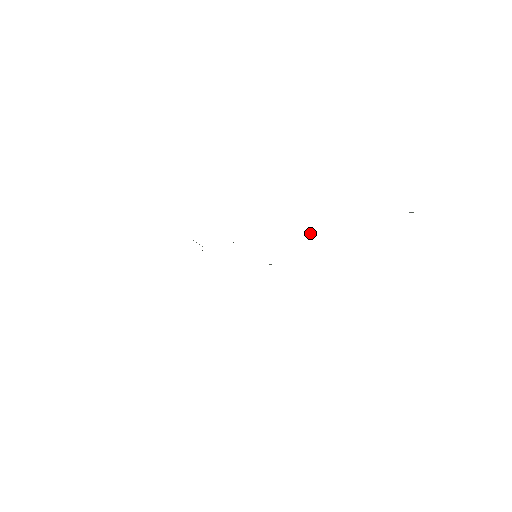
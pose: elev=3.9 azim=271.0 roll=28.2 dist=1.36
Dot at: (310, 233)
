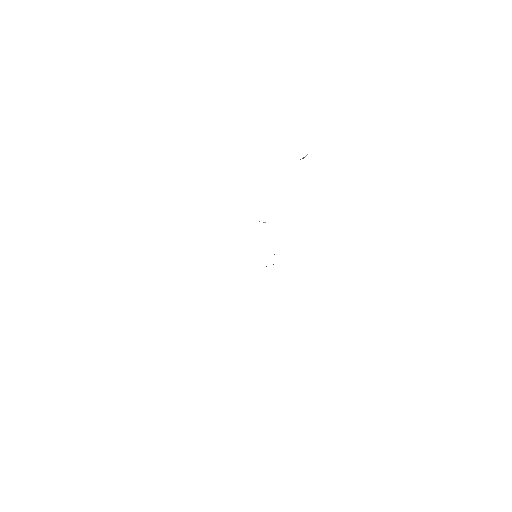
Dot at: occluded
